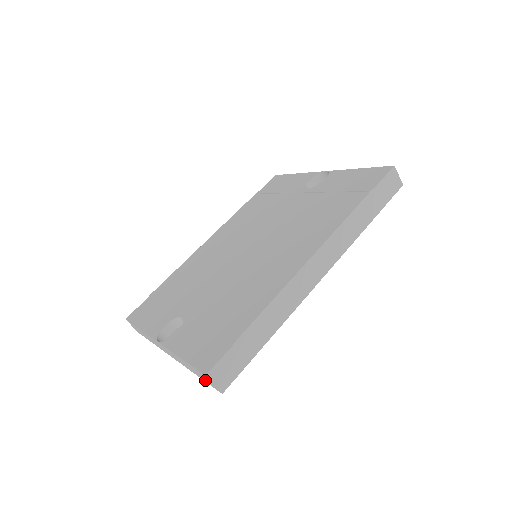
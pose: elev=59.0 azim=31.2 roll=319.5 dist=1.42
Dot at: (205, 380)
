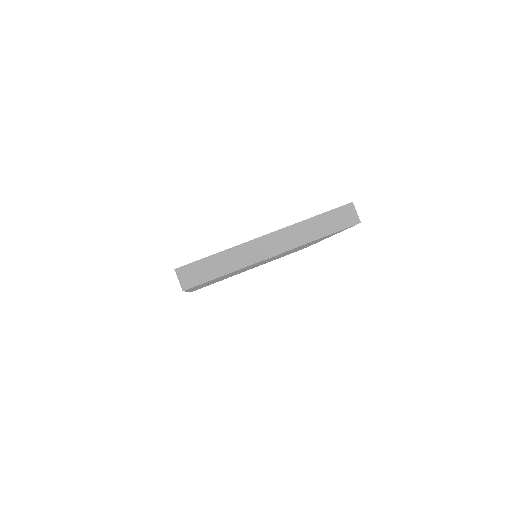
Dot at: (339, 225)
